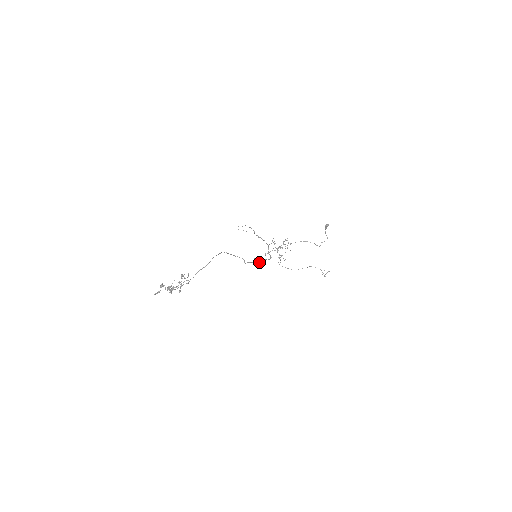
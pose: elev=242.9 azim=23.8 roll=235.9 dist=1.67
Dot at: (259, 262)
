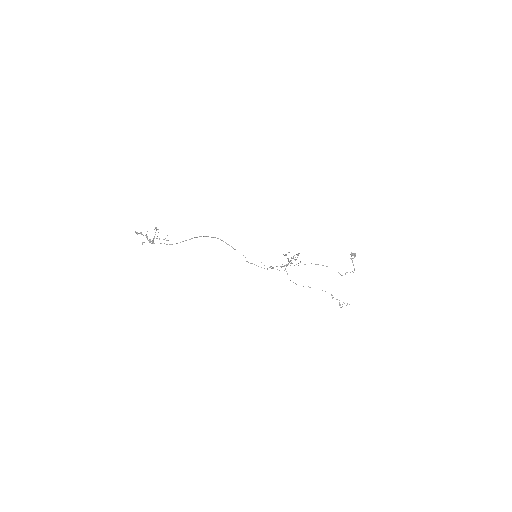
Dot at: occluded
